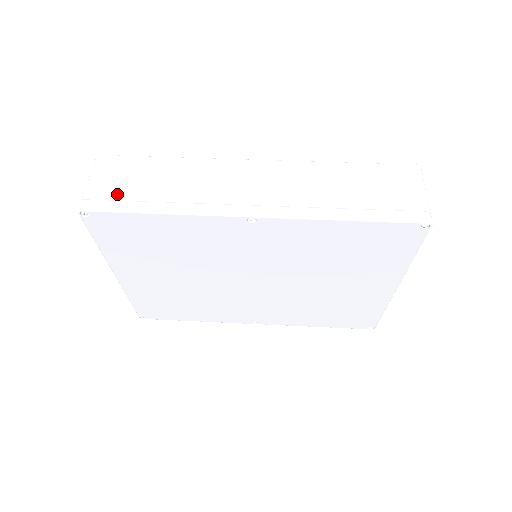
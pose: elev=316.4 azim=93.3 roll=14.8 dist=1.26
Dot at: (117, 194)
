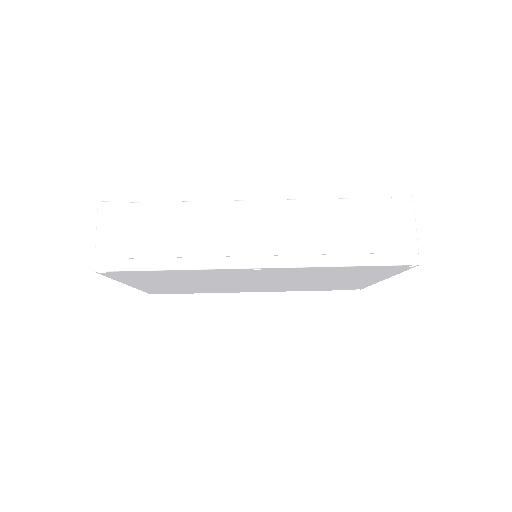
Dot at: (128, 251)
